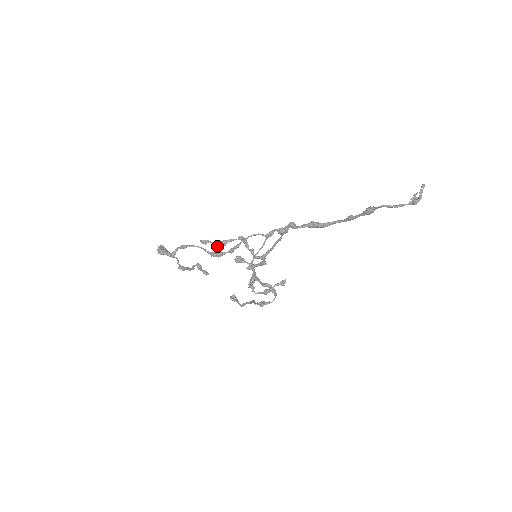
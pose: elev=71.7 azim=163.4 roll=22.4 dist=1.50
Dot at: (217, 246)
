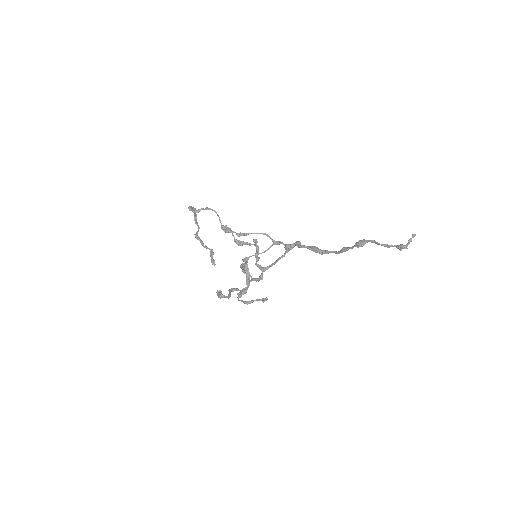
Dot at: (235, 242)
